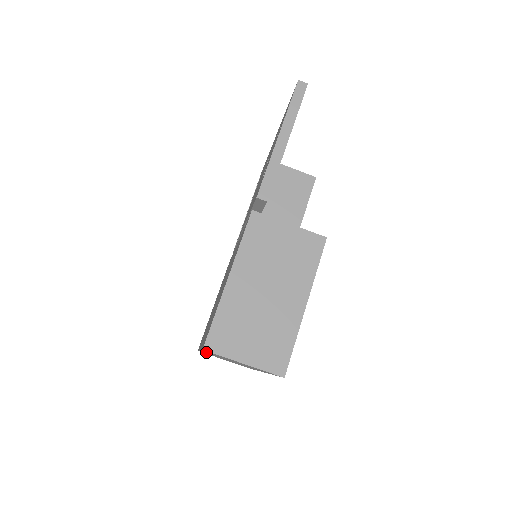
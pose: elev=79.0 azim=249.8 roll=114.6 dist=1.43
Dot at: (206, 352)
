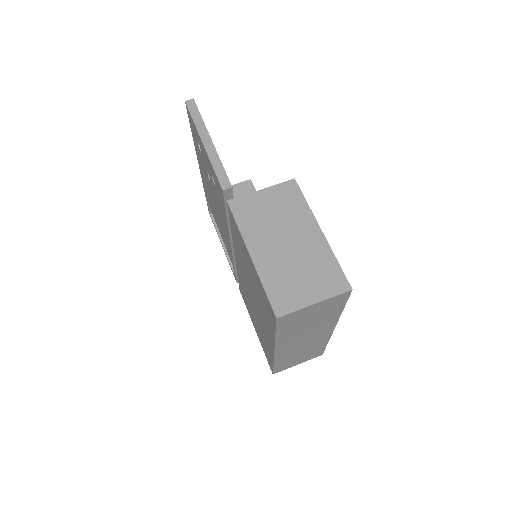
Dot at: (280, 344)
